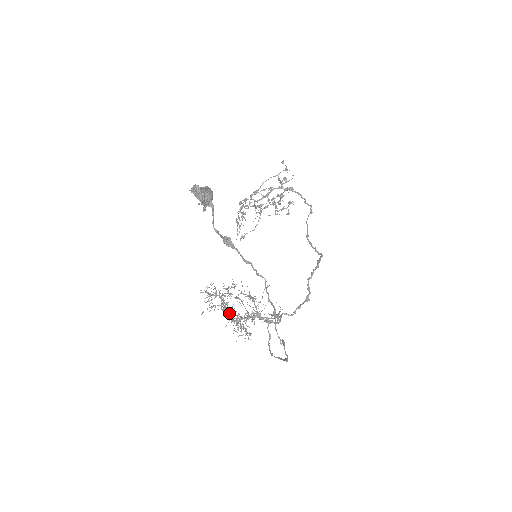
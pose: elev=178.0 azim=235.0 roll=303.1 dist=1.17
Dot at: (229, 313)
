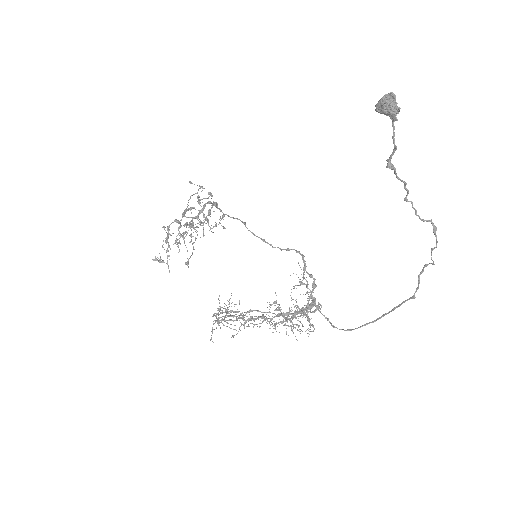
Dot at: (281, 313)
